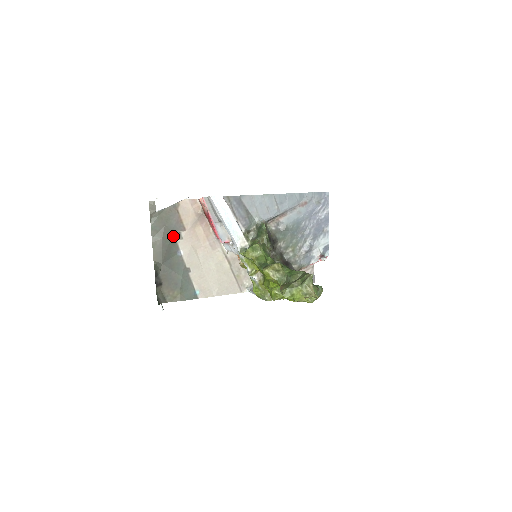
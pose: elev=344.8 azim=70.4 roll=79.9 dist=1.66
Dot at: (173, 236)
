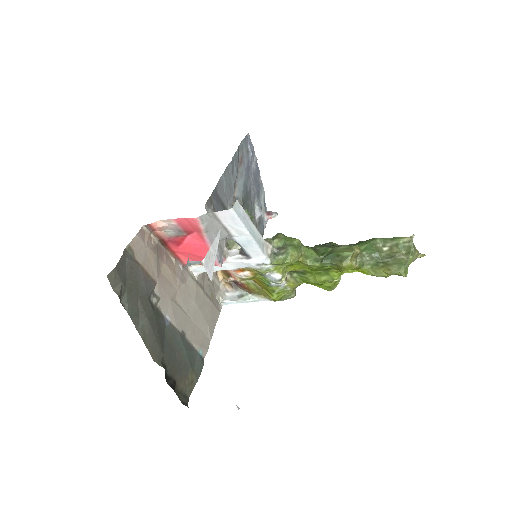
Dot at: (152, 304)
